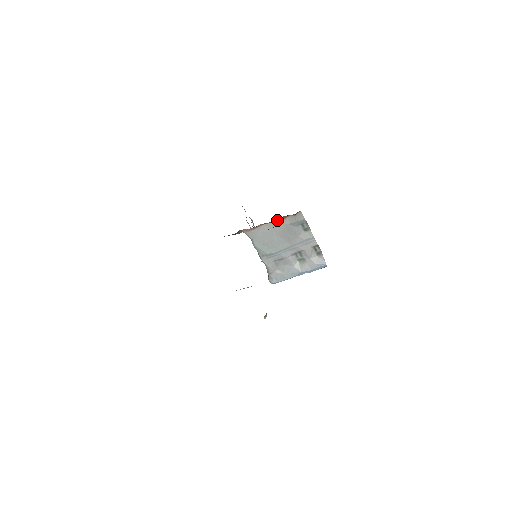
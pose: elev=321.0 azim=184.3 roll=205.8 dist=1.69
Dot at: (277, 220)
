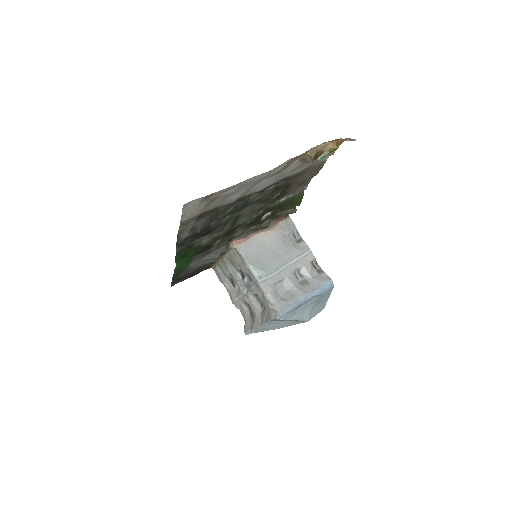
Dot at: (268, 226)
